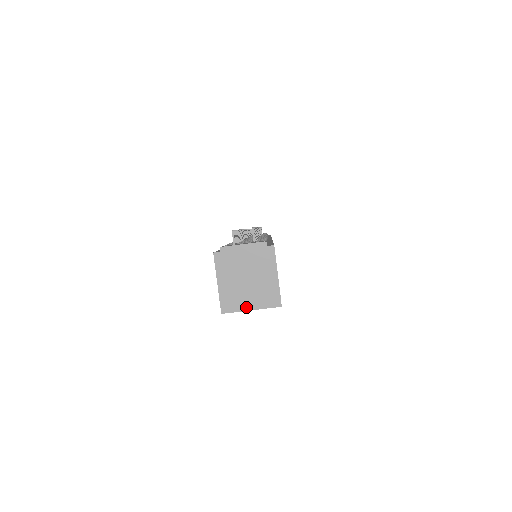
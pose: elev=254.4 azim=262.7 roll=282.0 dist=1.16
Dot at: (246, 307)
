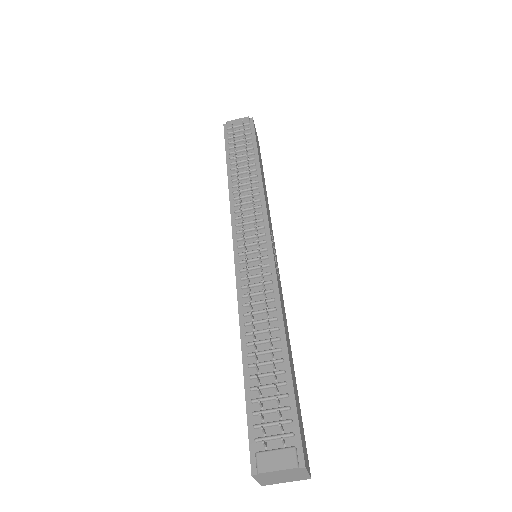
Dot at: (282, 482)
